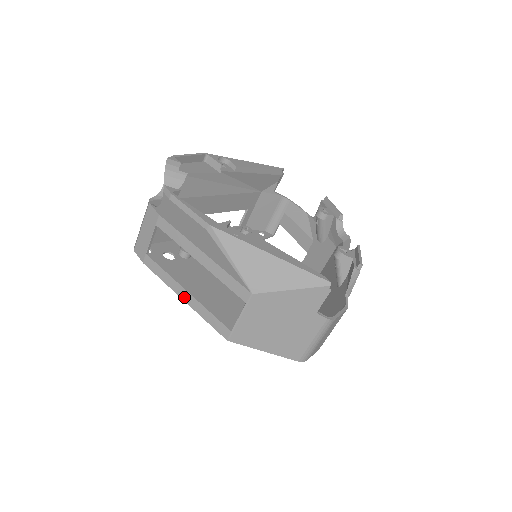
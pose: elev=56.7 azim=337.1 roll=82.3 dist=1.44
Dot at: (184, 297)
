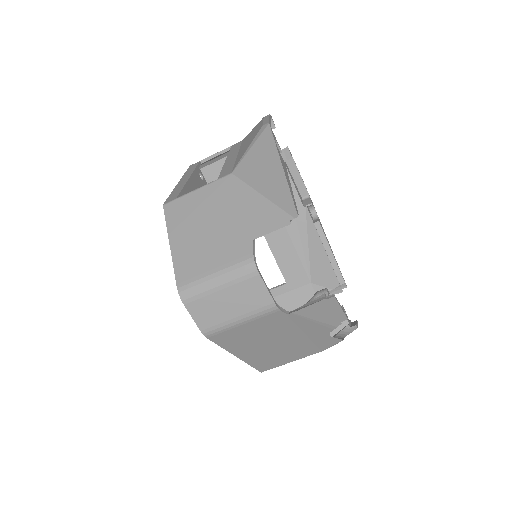
Dot at: (182, 181)
